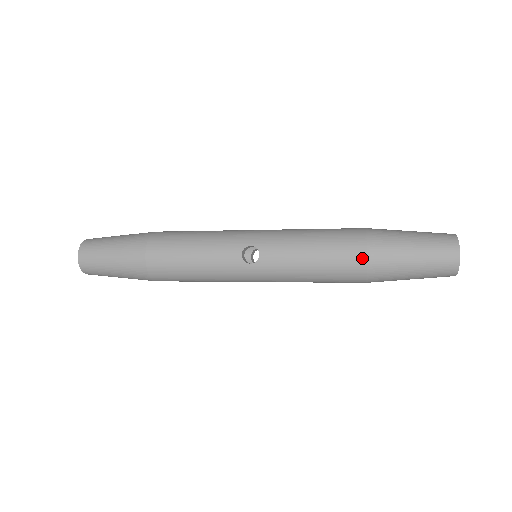
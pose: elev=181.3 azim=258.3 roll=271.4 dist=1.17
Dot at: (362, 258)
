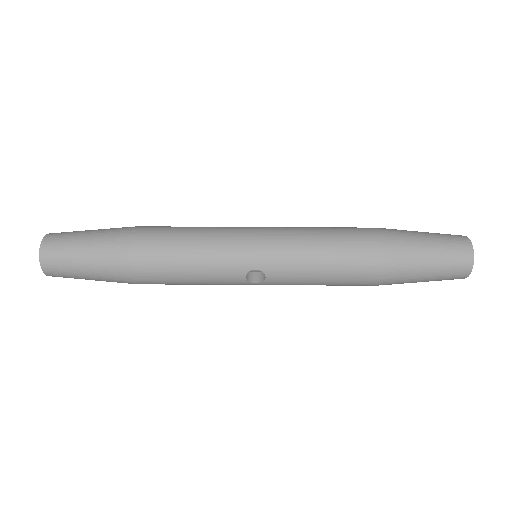
Dot at: (375, 281)
